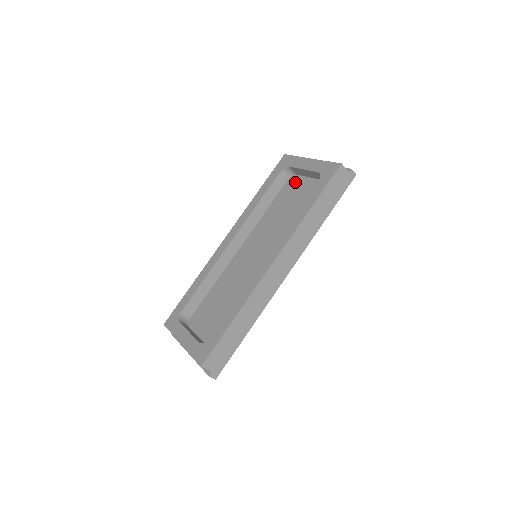
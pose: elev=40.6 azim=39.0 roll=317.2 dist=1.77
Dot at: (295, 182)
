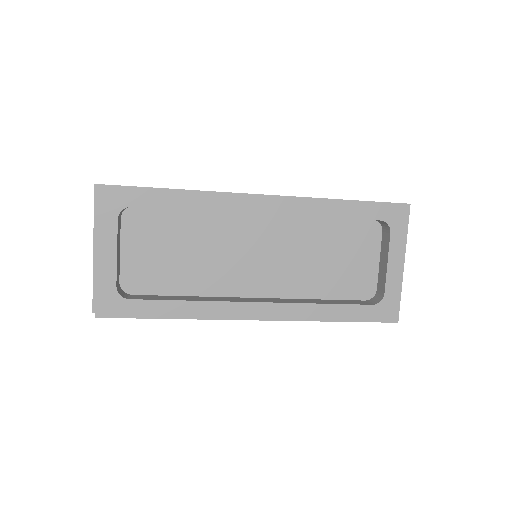
Dot at: (371, 238)
